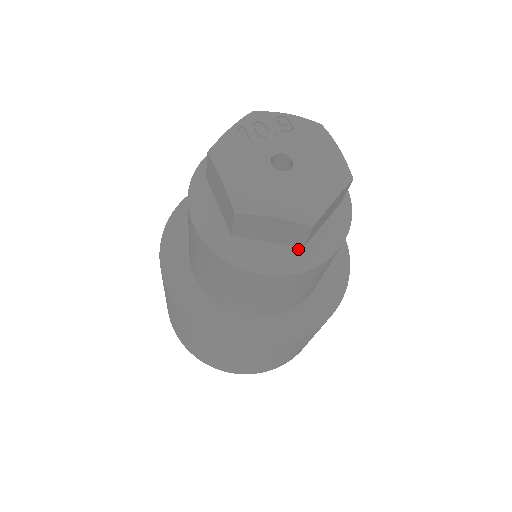
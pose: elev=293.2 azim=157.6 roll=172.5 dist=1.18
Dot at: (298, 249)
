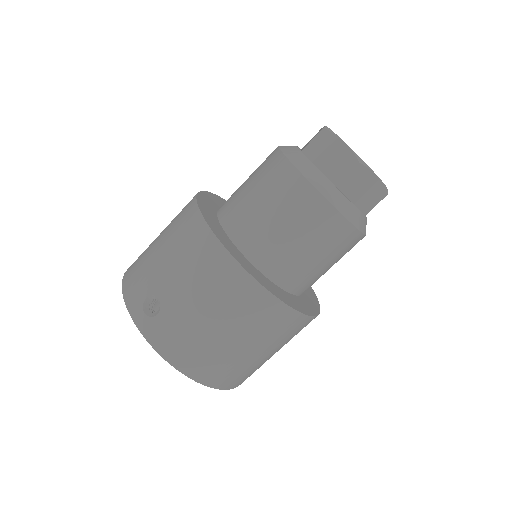
Dot at: (364, 215)
